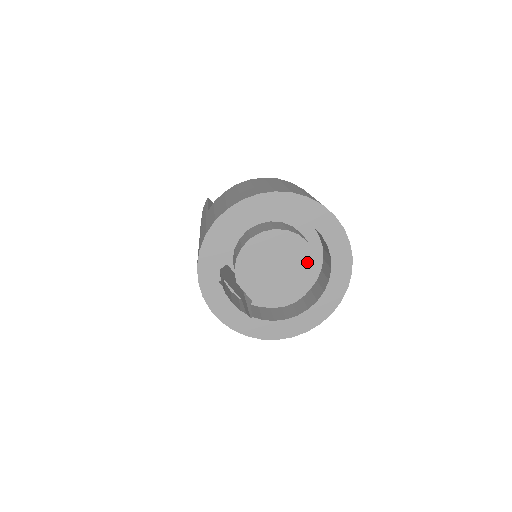
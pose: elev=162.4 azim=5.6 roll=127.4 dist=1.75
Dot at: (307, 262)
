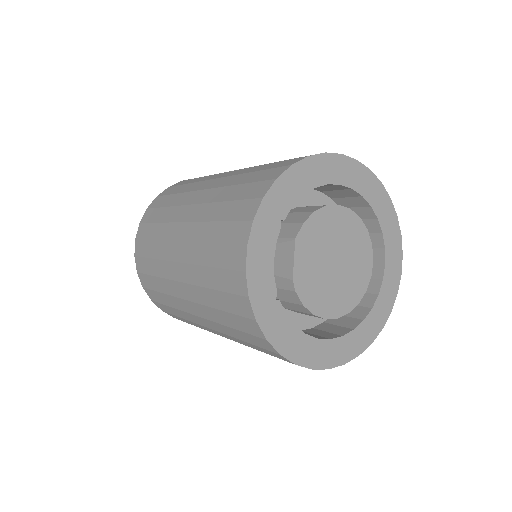
Dot at: (361, 281)
